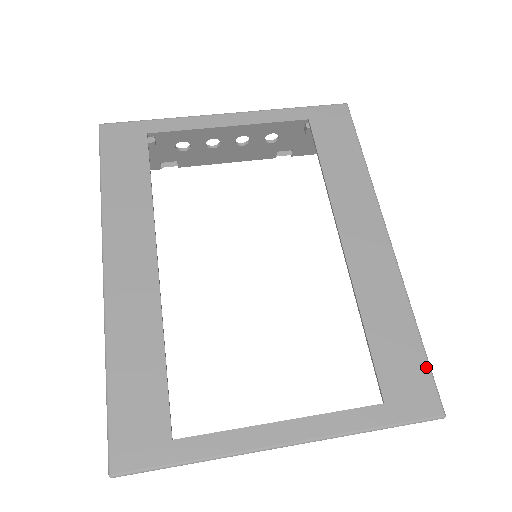
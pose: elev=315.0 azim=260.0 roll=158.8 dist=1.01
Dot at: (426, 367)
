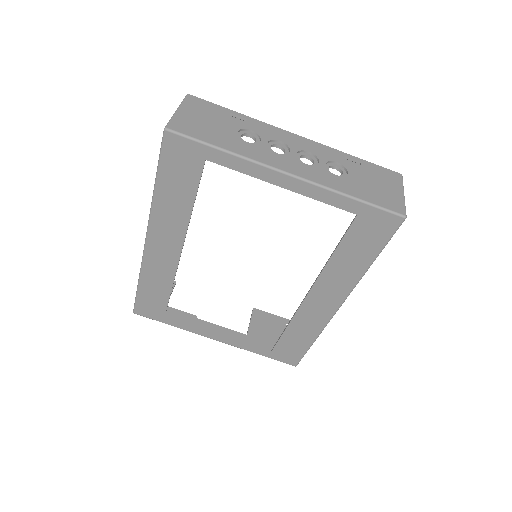
Dot at: (303, 354)
